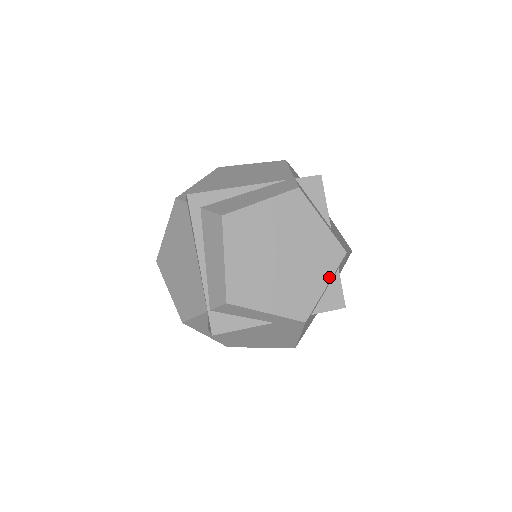
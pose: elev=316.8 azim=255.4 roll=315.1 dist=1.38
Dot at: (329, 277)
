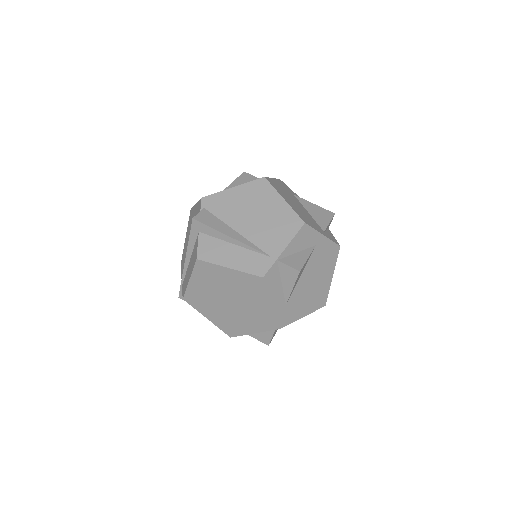
Dot at: (259, 331)
